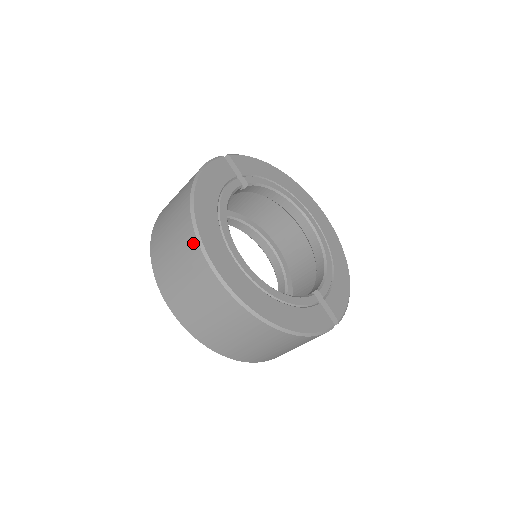
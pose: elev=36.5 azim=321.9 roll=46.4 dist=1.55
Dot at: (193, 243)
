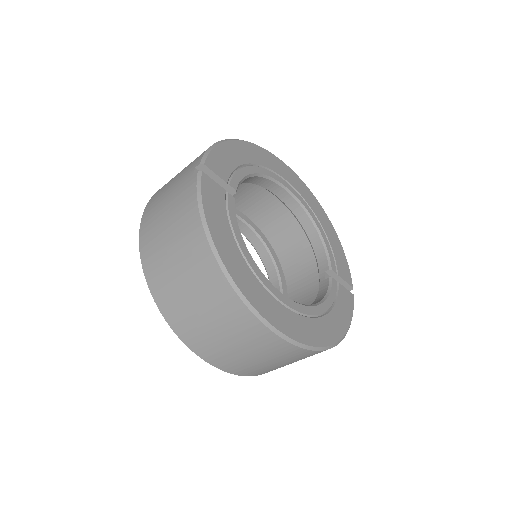
Dot at: (249, 319)
